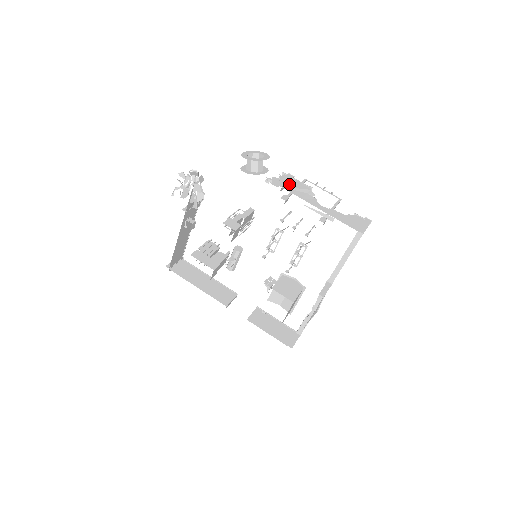
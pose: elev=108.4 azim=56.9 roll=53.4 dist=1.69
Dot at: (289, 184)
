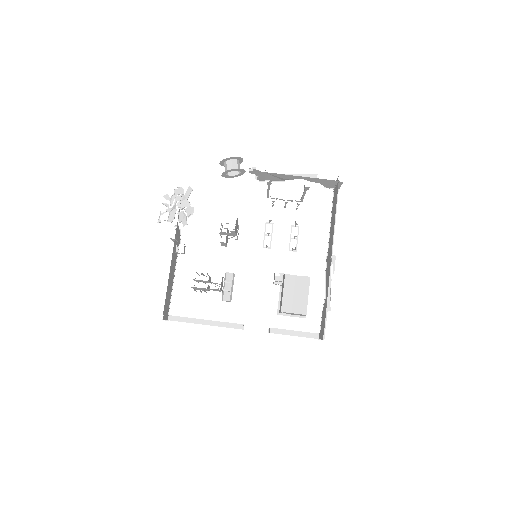
Dot at: occluded
